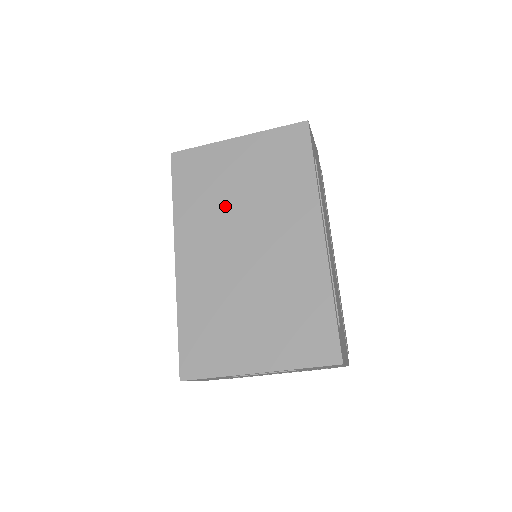
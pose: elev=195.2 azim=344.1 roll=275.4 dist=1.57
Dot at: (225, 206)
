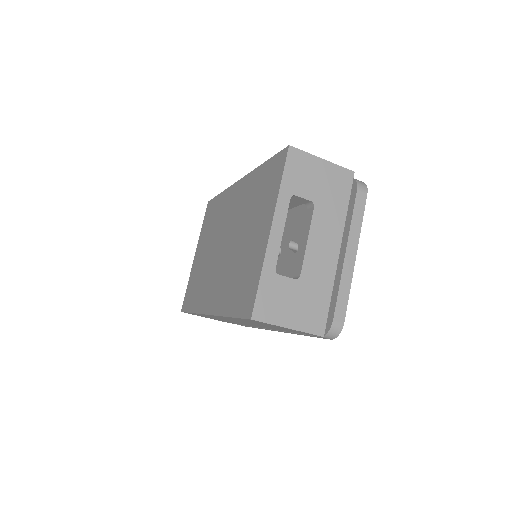
Dot at: (208, 265)
